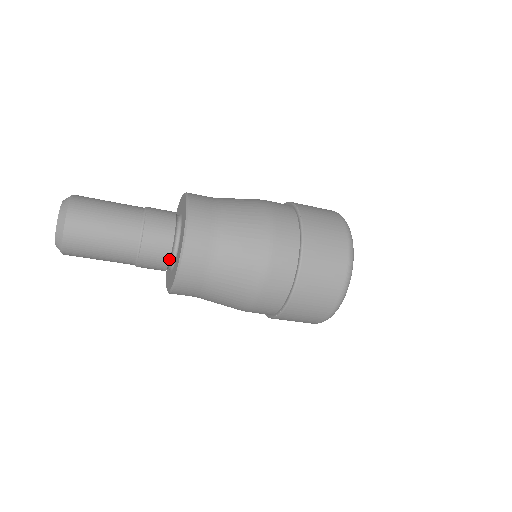
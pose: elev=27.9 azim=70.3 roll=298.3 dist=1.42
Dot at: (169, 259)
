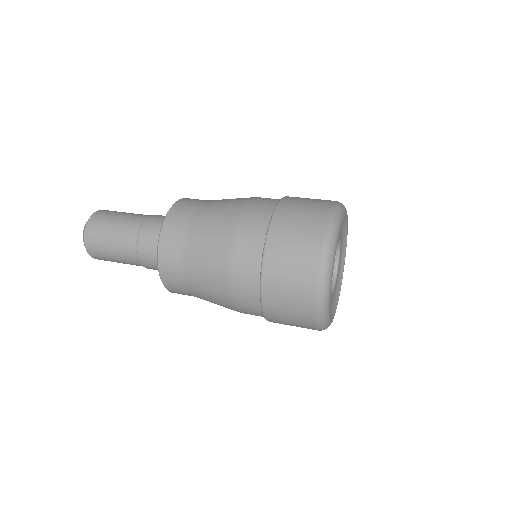
Dot at: occluded
